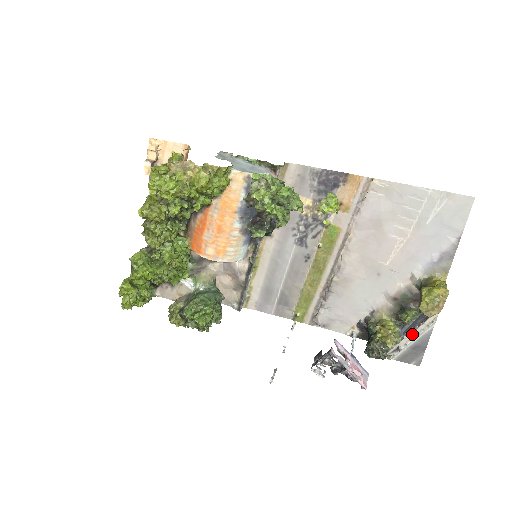
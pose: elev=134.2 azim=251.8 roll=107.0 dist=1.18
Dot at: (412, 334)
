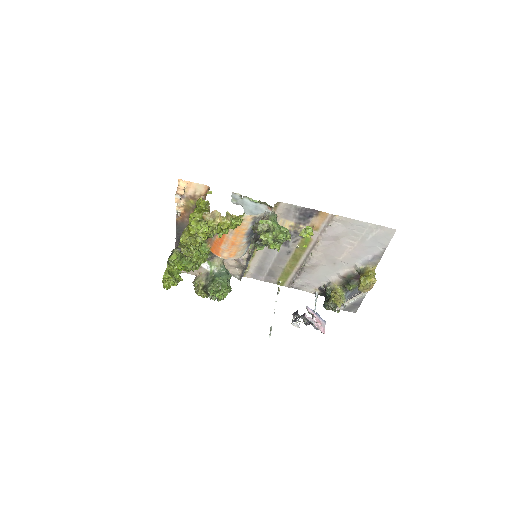
Dot at: (353, 298)
